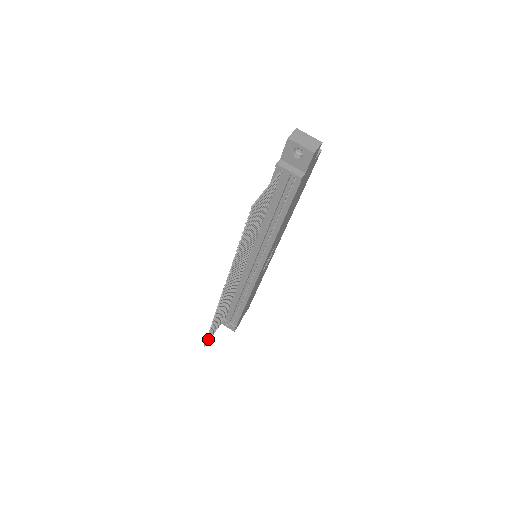
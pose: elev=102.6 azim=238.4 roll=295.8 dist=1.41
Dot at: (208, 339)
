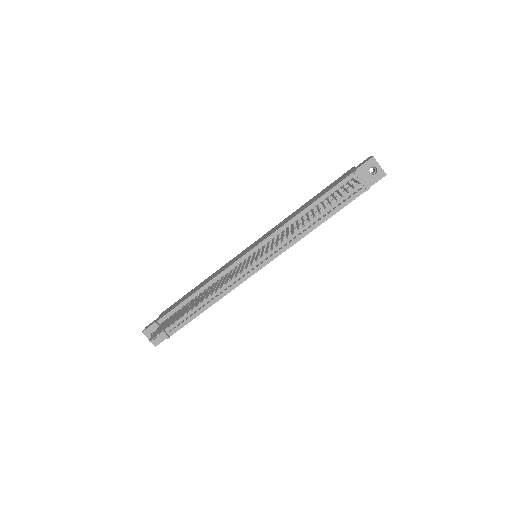
Dot at: occluded
